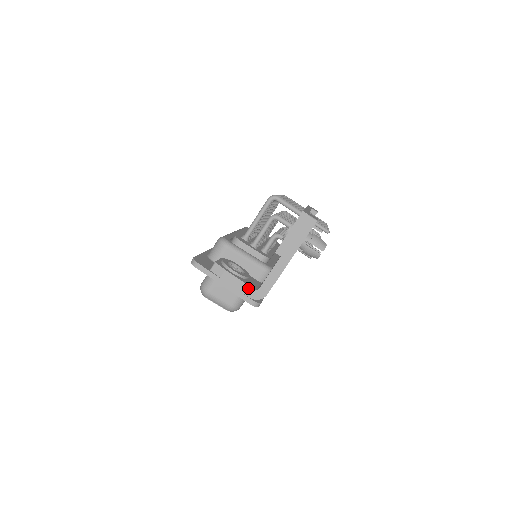
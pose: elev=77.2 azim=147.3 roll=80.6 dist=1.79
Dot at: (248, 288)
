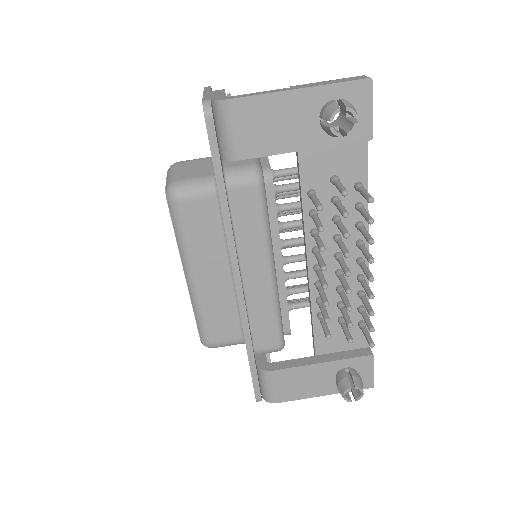
Dot at: (222, 95)
